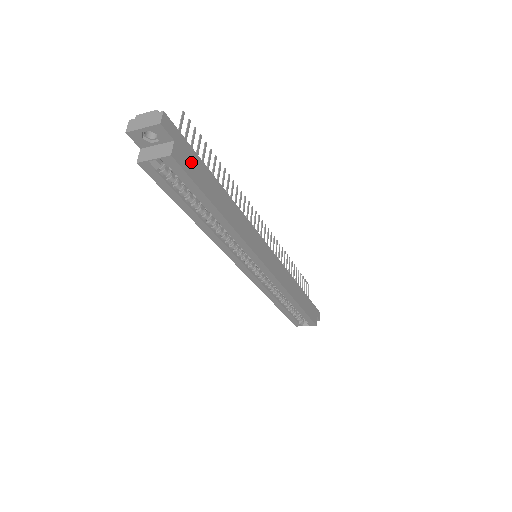
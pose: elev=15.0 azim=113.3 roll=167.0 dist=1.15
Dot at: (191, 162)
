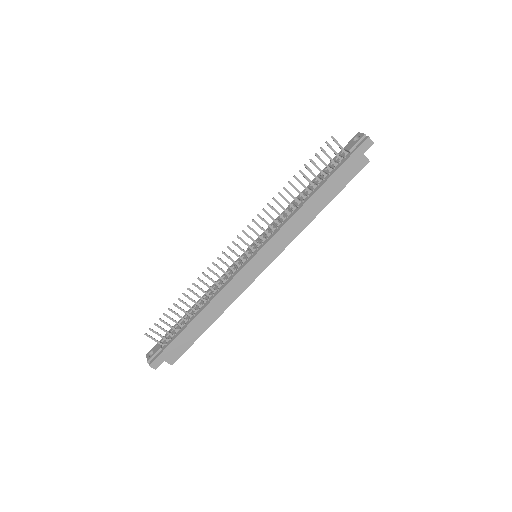
Dot at: (177, 348)
